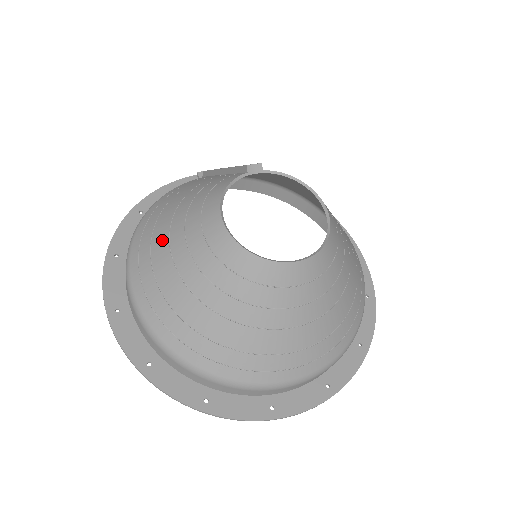
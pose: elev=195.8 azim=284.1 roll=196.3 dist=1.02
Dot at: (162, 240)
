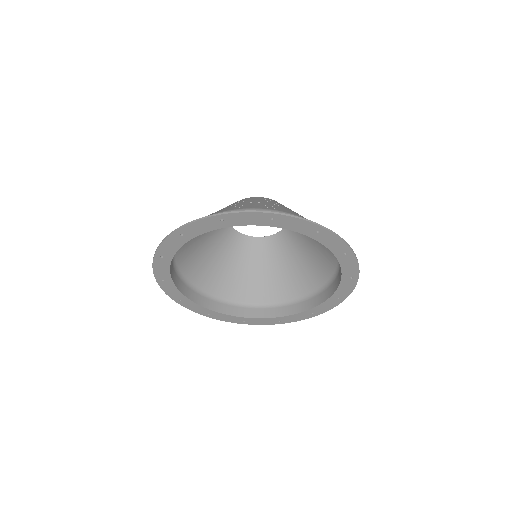
Dot at: (196, 241)
